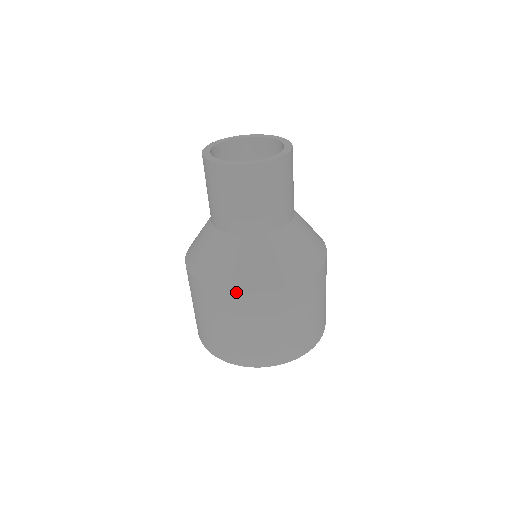
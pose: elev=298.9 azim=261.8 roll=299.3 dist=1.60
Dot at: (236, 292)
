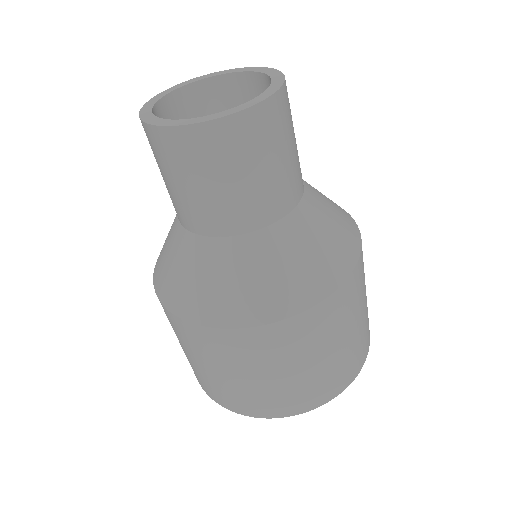
Dot at: (319, 301)
